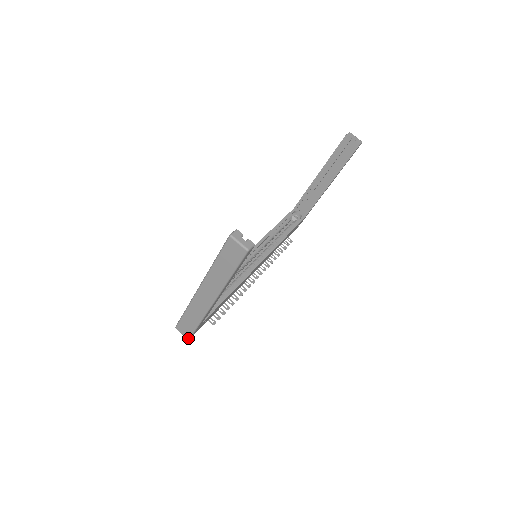
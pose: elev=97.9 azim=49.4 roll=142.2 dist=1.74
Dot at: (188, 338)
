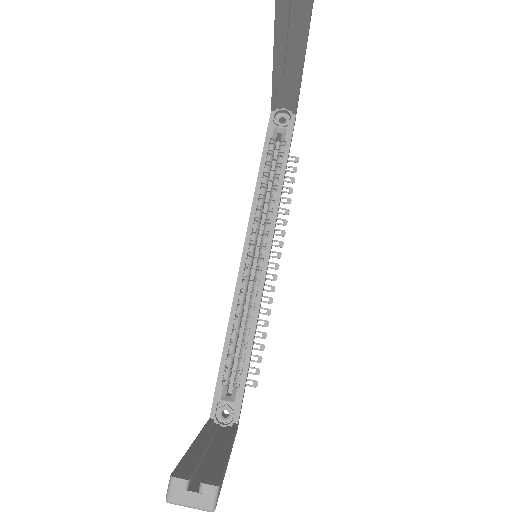
Dot at: occluded
